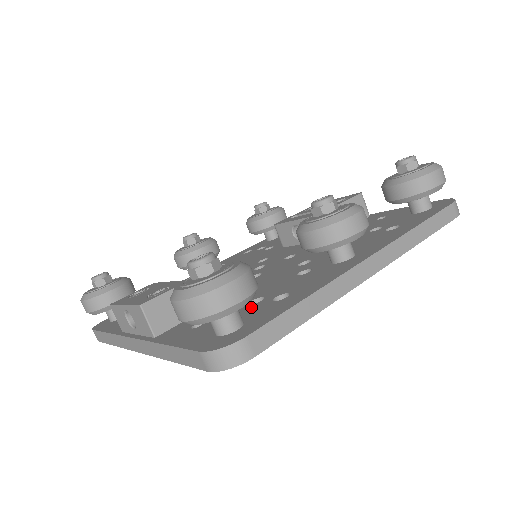
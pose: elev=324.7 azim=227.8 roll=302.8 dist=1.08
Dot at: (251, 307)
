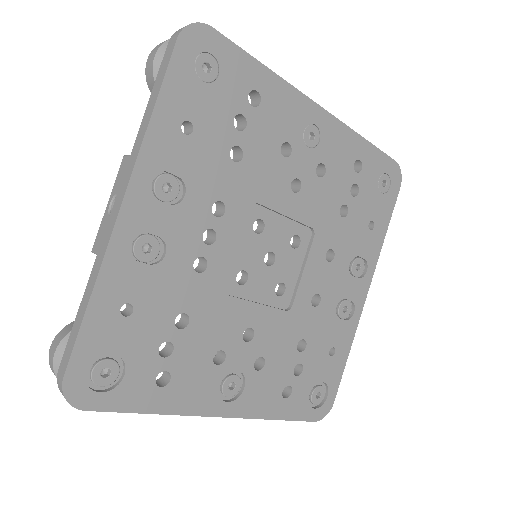
Dot at: occluded
